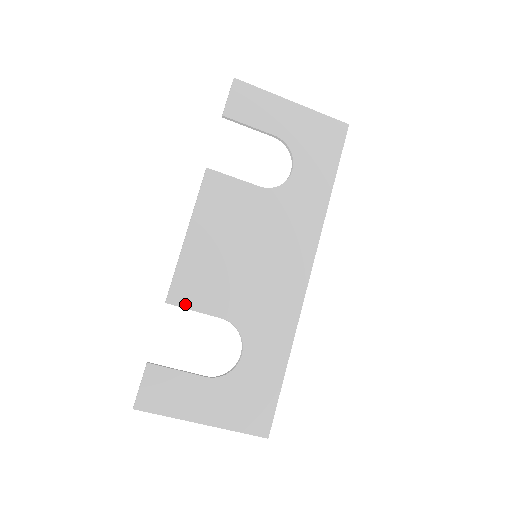
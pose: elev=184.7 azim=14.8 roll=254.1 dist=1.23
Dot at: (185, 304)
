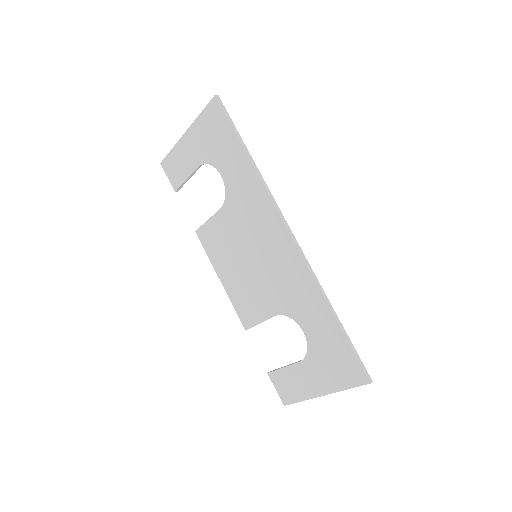
Dot at: (253, 323)
